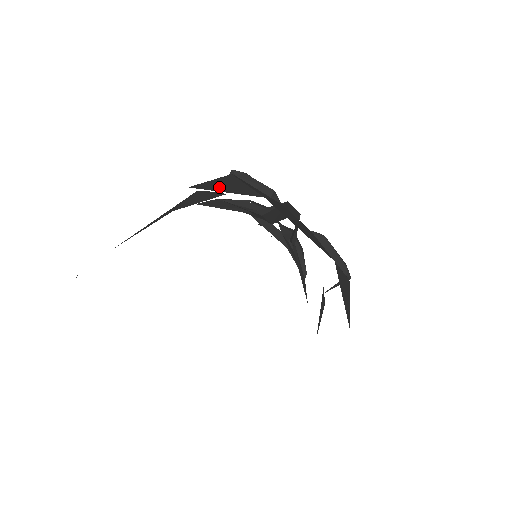
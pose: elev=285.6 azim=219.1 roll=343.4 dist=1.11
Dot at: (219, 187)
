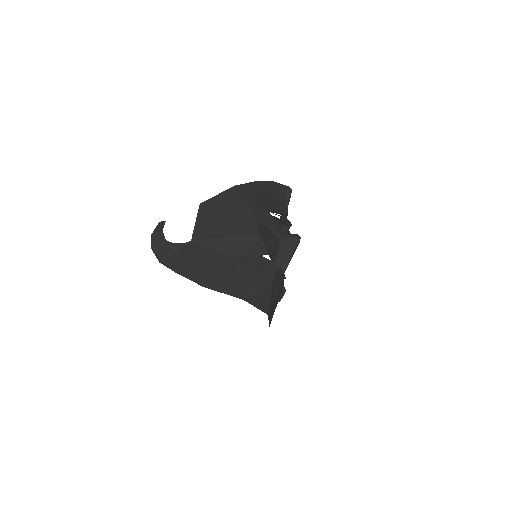
Dot at: (257, 301)
